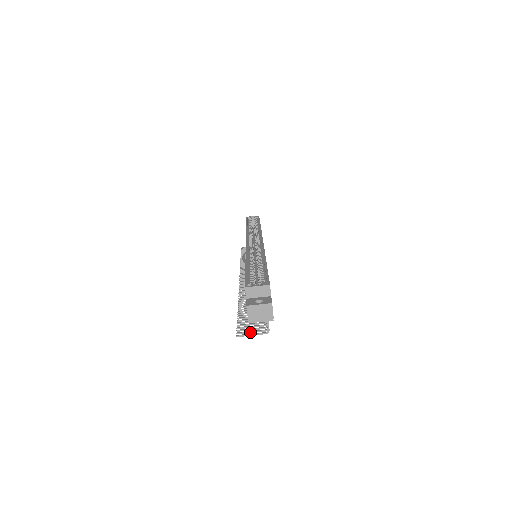
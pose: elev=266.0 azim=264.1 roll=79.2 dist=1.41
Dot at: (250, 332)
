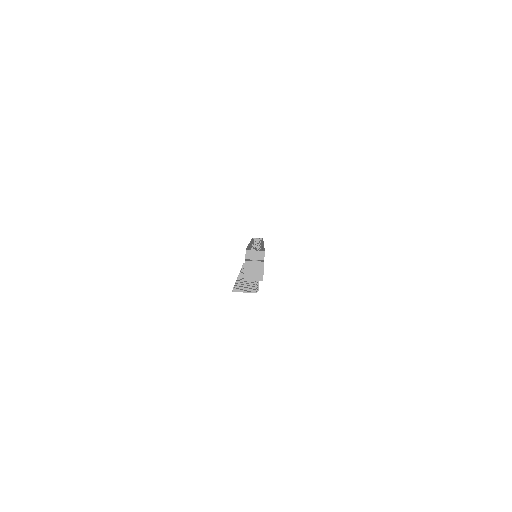
Dot at: (243, 291)
